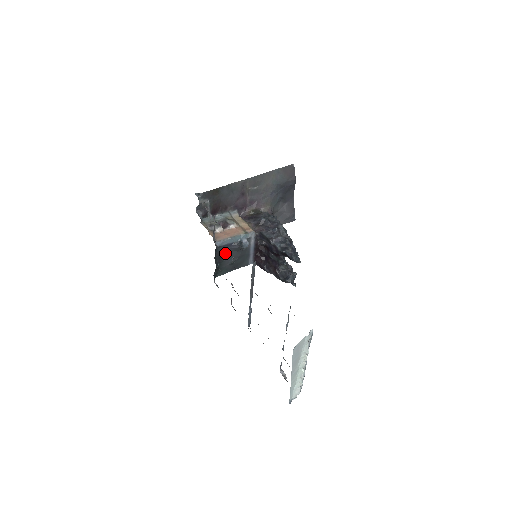
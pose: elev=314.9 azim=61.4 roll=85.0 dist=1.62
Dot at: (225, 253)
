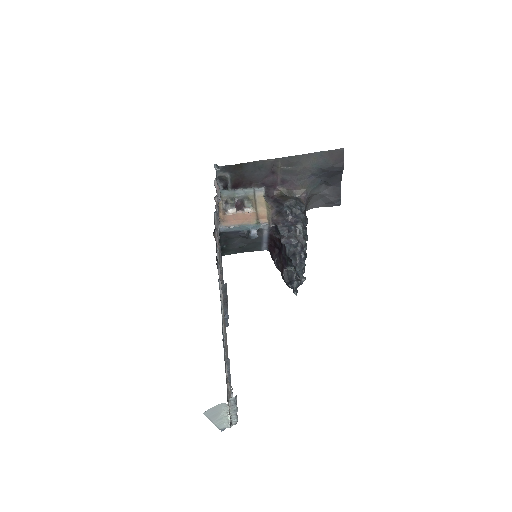
Dot at: (232, 237)
